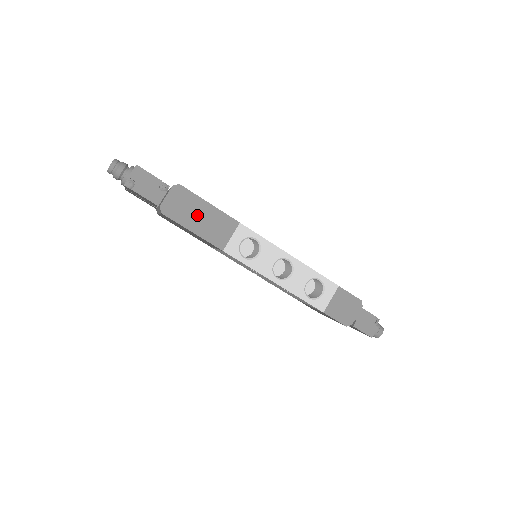
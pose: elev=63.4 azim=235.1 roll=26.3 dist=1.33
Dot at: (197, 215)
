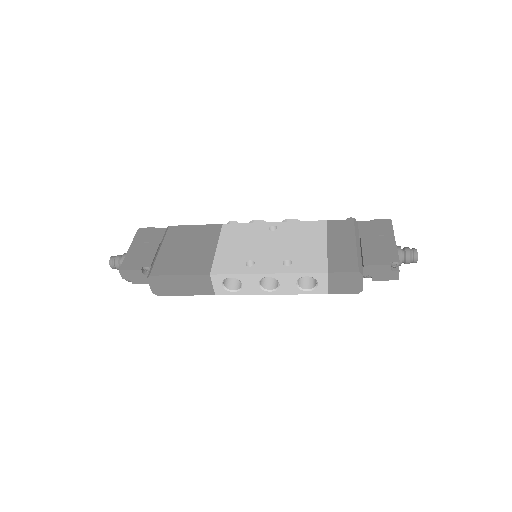
Dot at: (178, 285)
